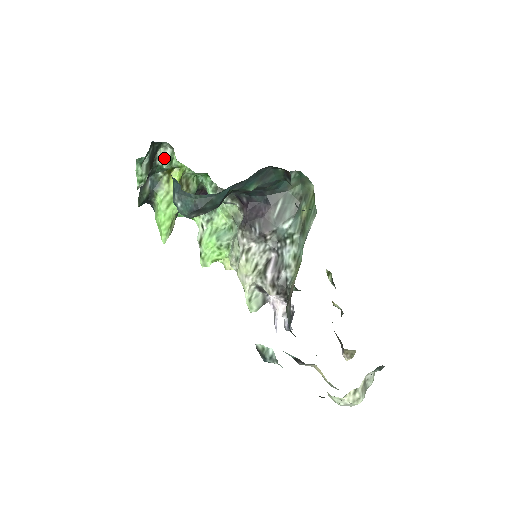
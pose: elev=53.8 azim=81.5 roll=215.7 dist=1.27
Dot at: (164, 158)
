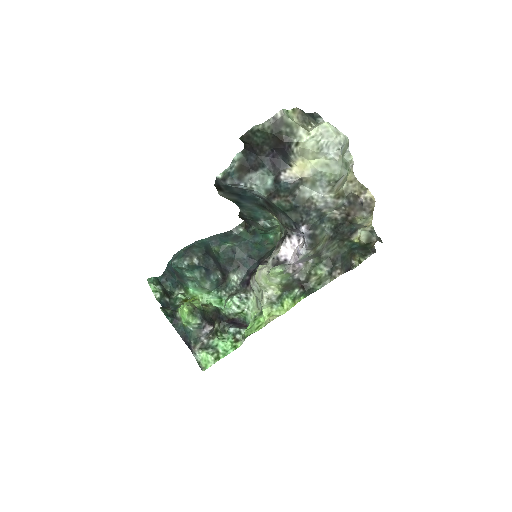
Dot at: (177, 295)
